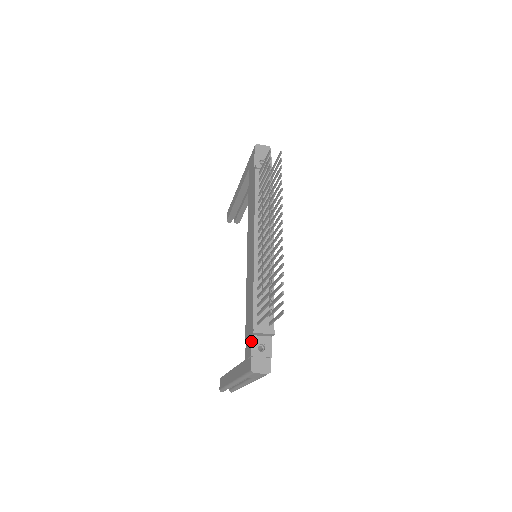
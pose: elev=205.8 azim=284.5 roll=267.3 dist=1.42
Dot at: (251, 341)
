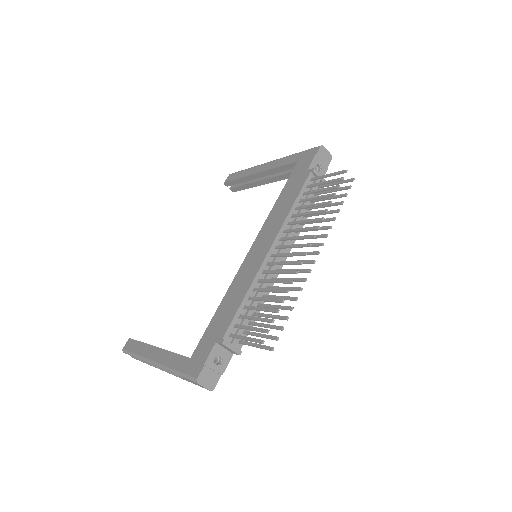
Dot at: (213, 348)
